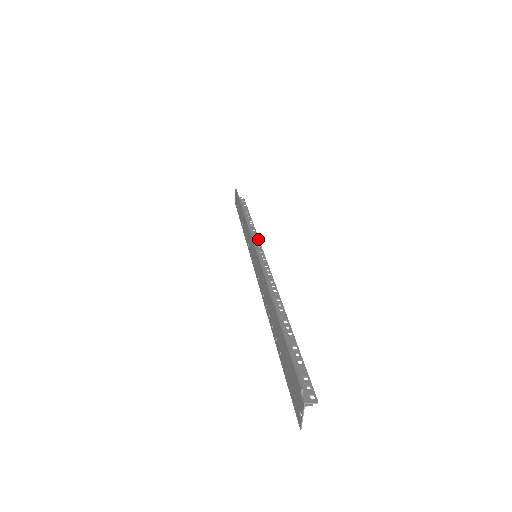
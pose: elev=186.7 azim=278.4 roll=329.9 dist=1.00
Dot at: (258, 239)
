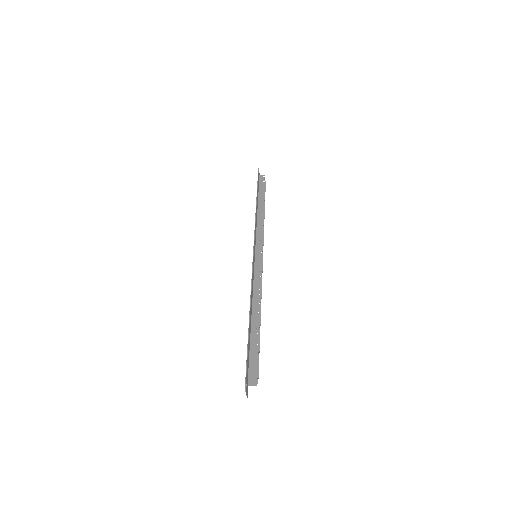
Dot at: (262, 235)
